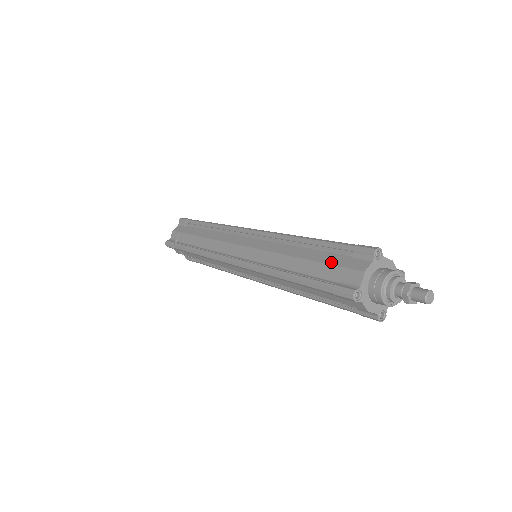
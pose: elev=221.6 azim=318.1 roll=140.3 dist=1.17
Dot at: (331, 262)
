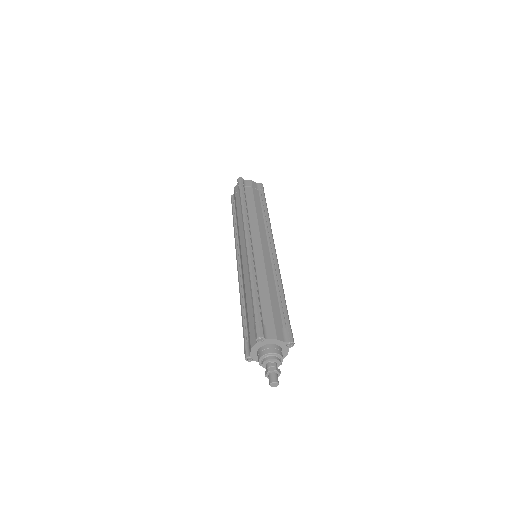
Dot at: (249, 322)
